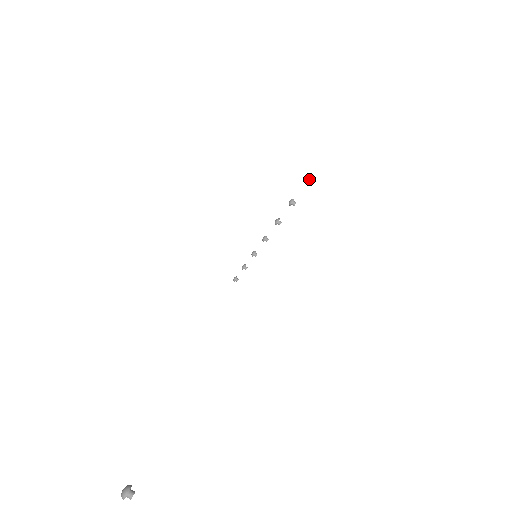
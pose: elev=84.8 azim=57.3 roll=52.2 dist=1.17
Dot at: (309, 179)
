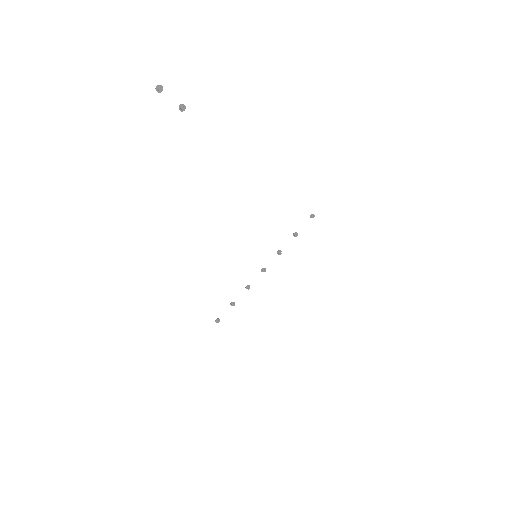
Dot at: (313, 214)
